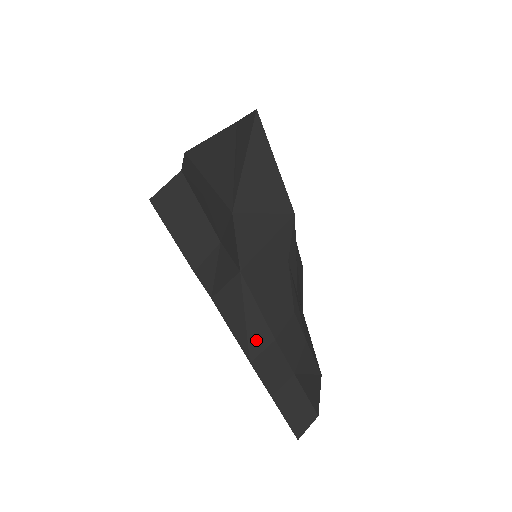
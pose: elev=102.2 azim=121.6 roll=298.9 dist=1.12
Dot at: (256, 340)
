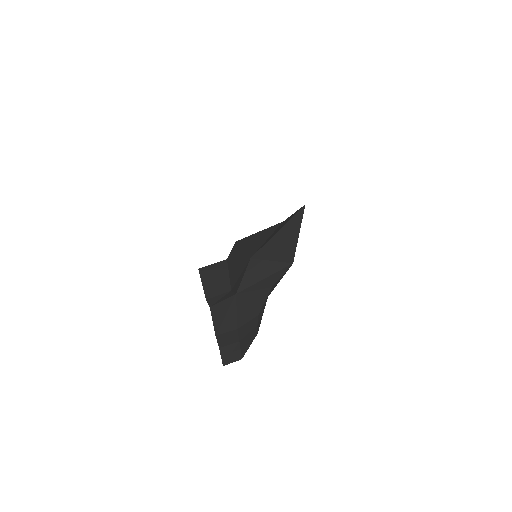
Dot at: (226, 327)
